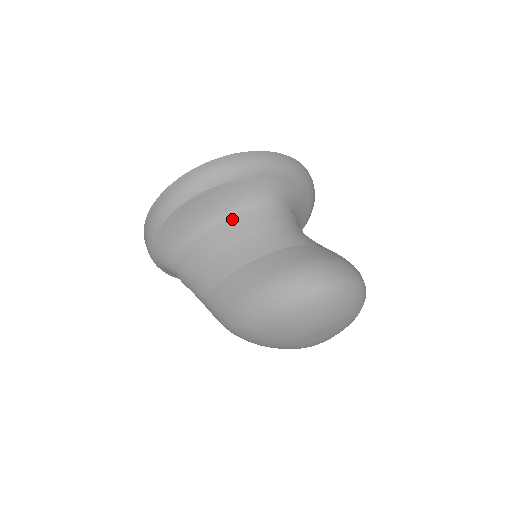
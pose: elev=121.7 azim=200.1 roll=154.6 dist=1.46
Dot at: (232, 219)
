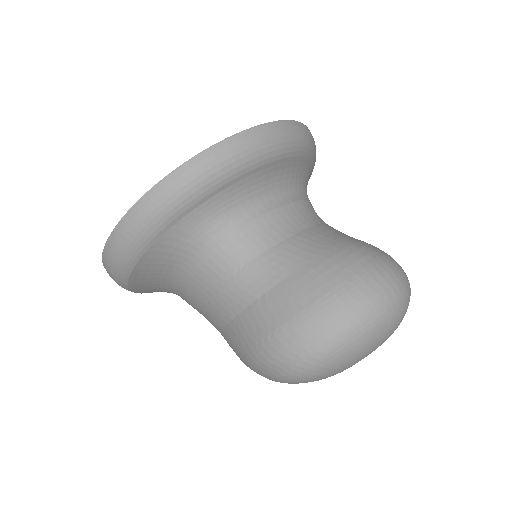
Dot at: (182, 278)
